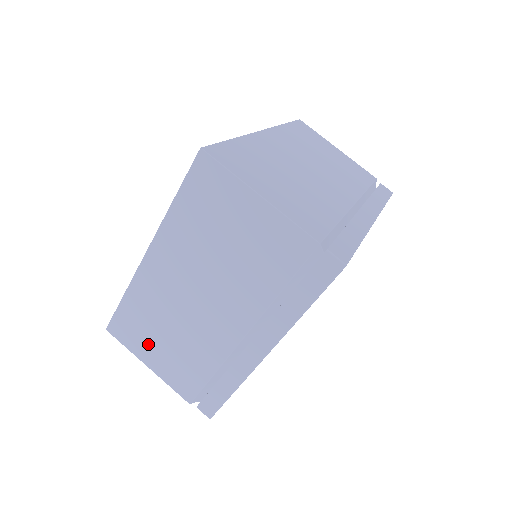
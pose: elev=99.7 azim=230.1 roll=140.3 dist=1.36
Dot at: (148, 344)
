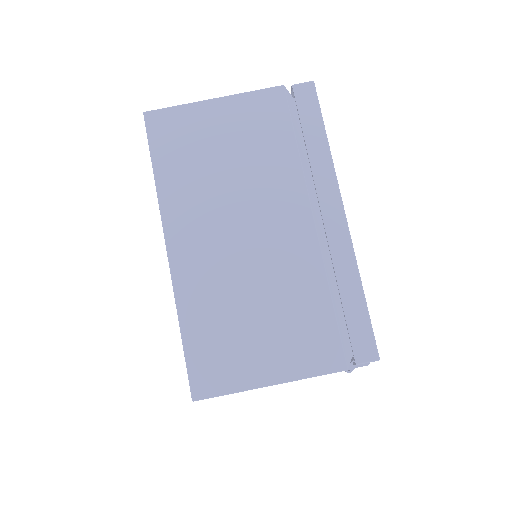
Dot at: (248, 353)
